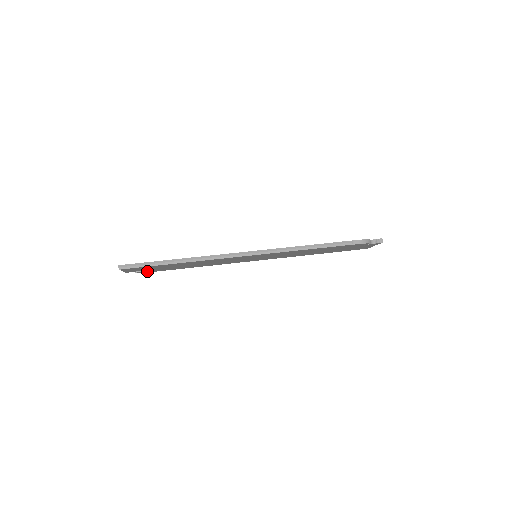
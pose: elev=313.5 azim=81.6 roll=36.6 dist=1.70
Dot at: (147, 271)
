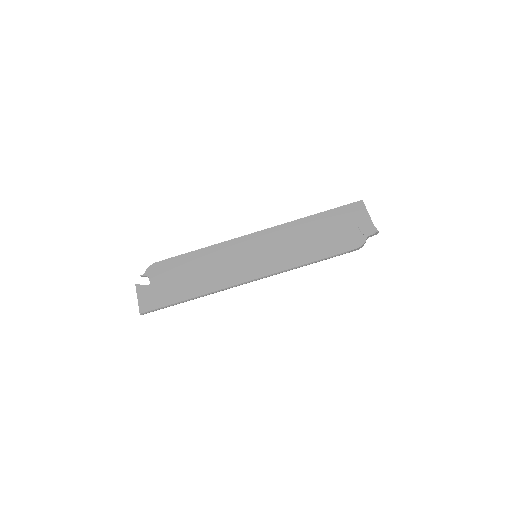
Dot at: (153, 274)
